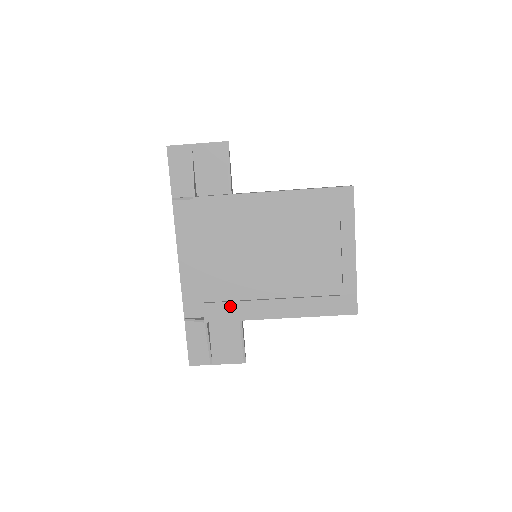
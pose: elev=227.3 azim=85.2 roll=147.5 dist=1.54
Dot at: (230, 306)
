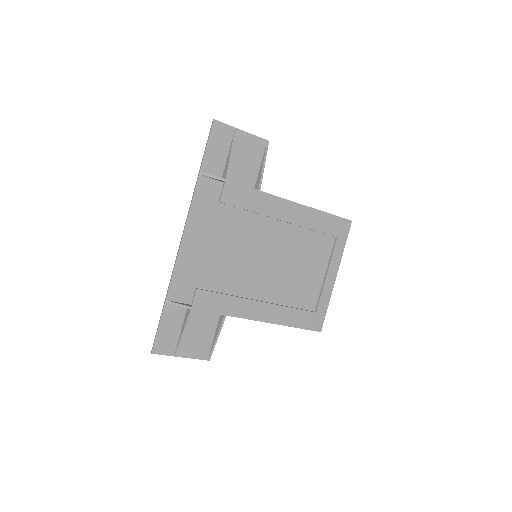
Dot at: (221, 298)
